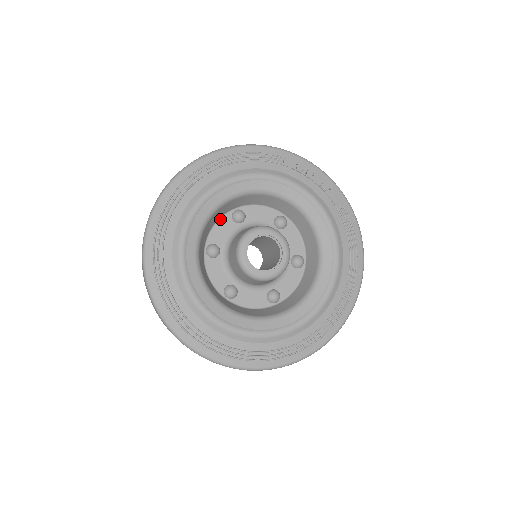
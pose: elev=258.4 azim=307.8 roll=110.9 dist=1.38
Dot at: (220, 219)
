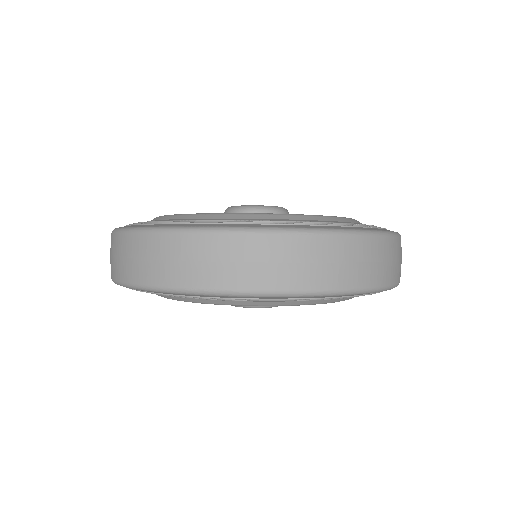
Dot at: occluded
